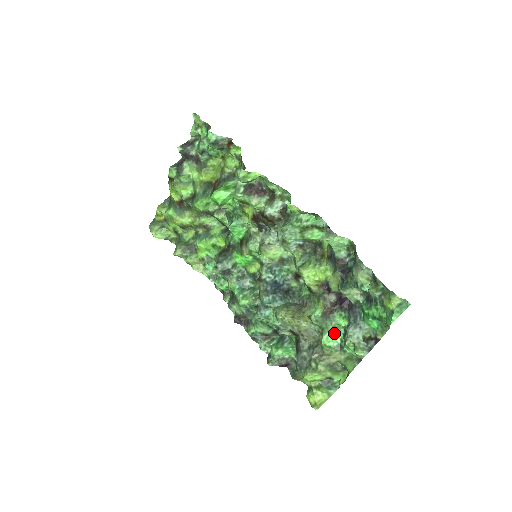
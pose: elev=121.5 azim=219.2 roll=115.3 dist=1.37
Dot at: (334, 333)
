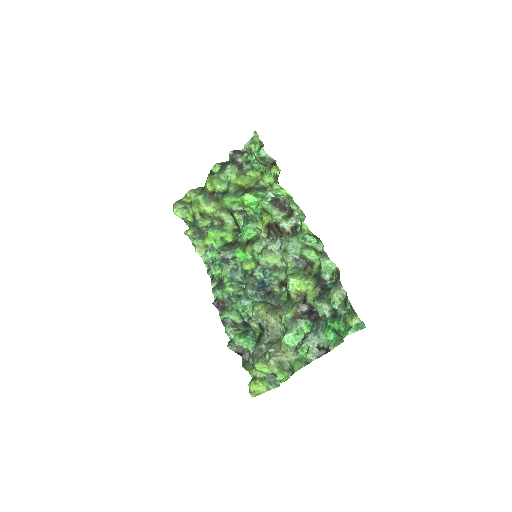
Dot at: (295, 336)
